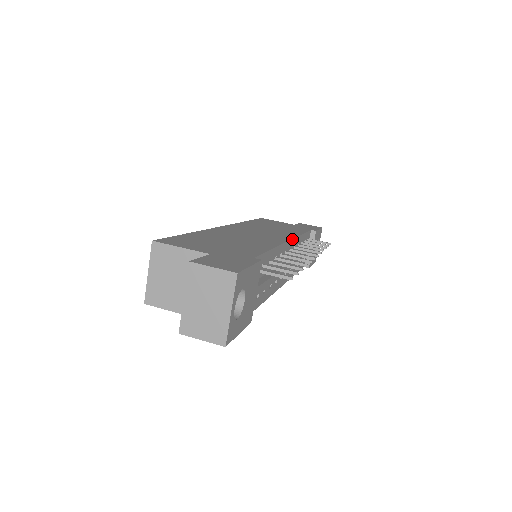
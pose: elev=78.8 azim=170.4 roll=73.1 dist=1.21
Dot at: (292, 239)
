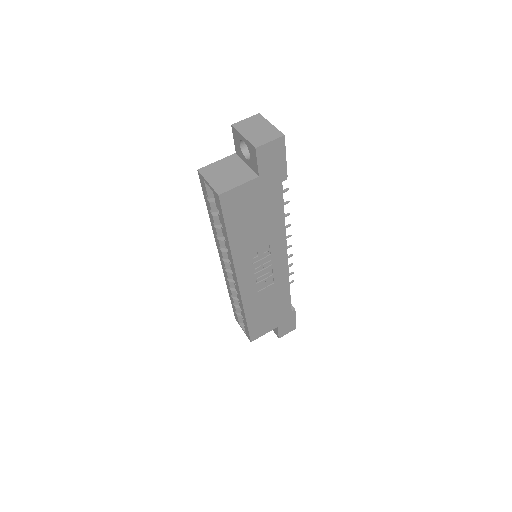
Dot at: occluded
